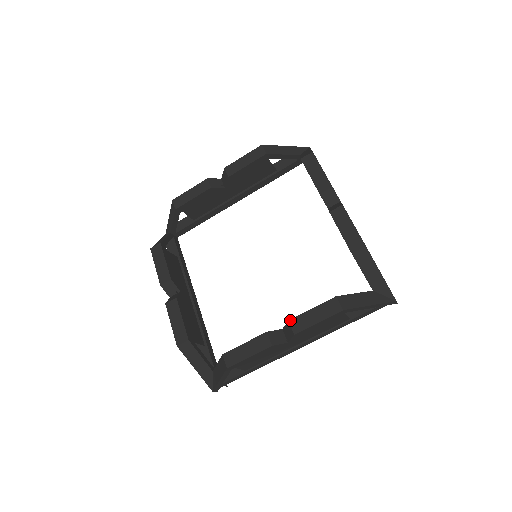
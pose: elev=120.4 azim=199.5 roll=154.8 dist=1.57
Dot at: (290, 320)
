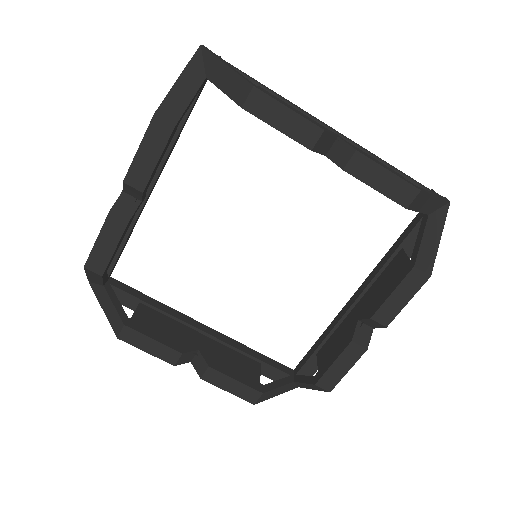
Dot at: (372, 317)
